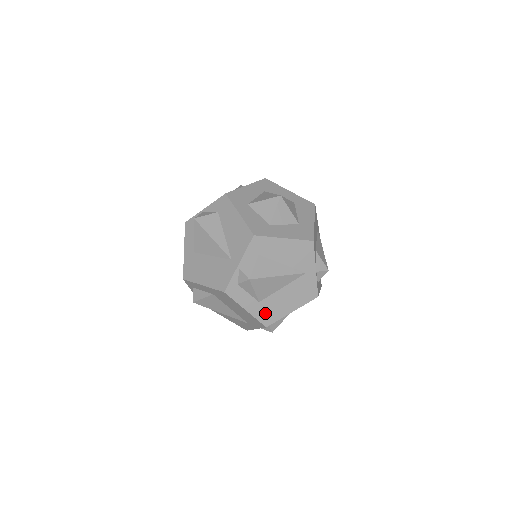
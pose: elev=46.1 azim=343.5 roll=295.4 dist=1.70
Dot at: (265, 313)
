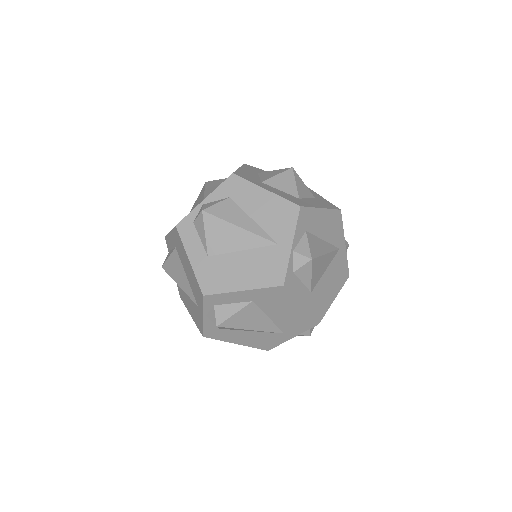
Dot at: (316, 306)
